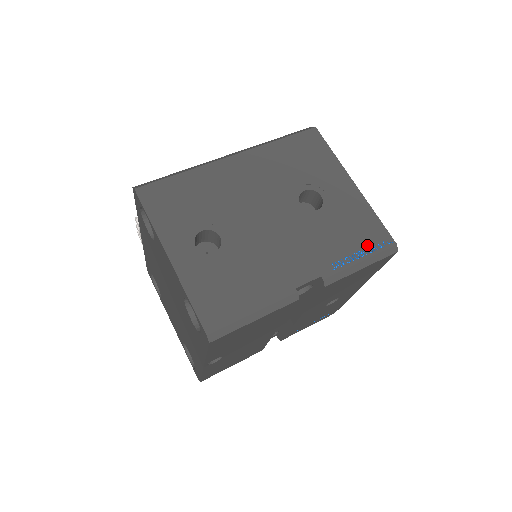
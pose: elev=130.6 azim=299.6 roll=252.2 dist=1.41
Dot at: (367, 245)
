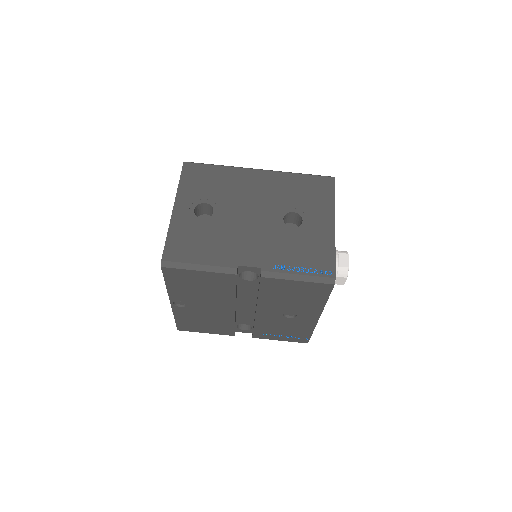
Dot at: (311, 267)
